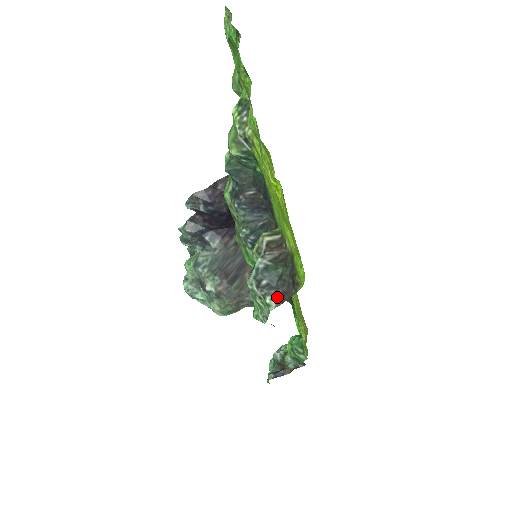
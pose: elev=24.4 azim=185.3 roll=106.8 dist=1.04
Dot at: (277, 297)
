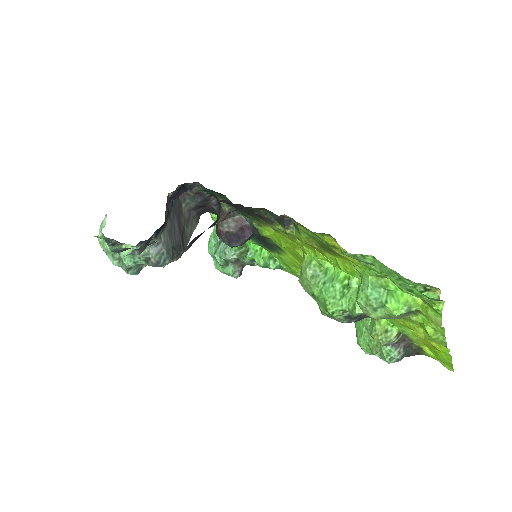
Dot at: occluded
